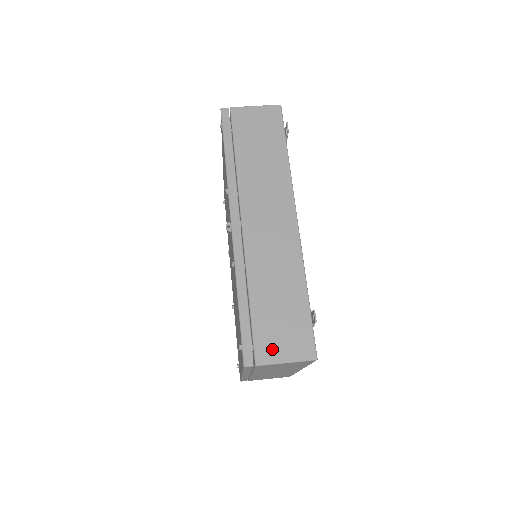
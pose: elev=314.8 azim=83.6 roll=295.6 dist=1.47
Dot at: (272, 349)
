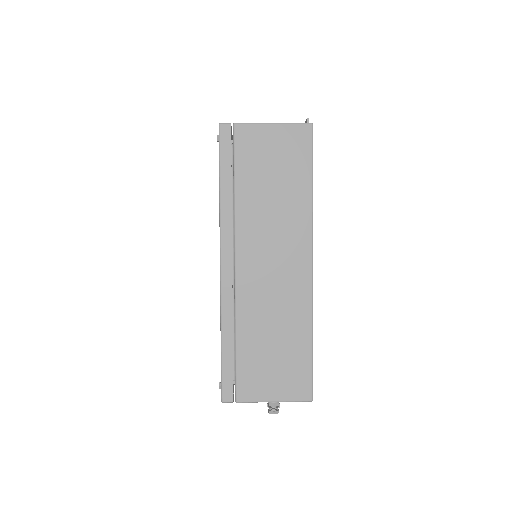
Dot at: occluded
